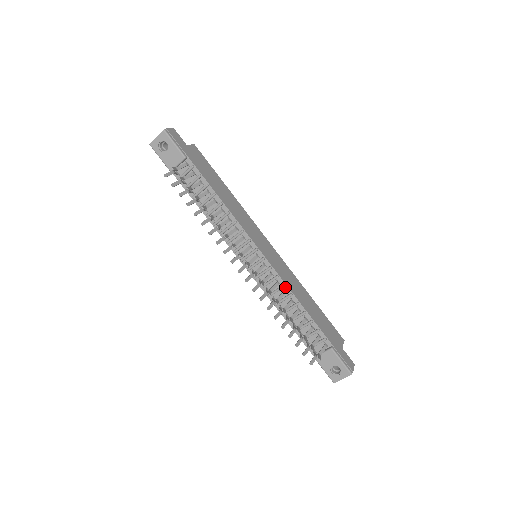
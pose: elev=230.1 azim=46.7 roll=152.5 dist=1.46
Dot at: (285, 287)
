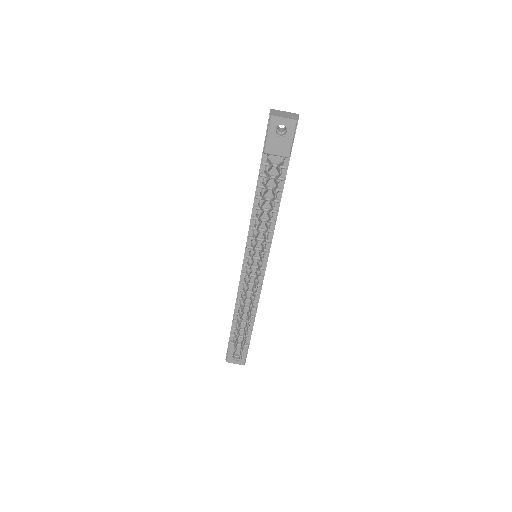
Dot at: (258, 294)
